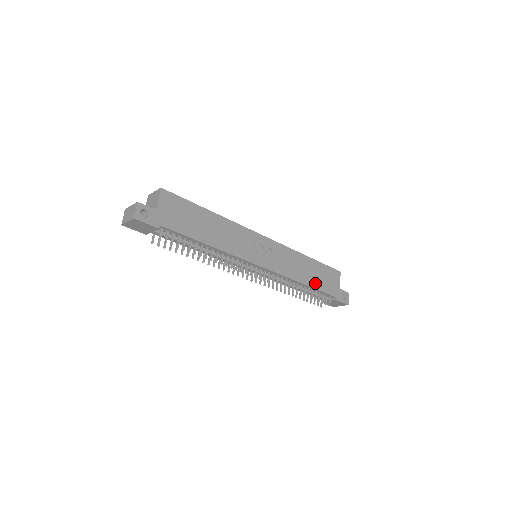
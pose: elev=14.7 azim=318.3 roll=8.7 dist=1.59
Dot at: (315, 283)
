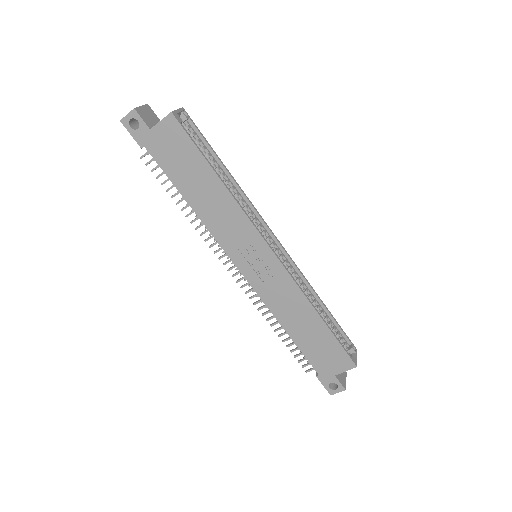
Dot at: (302, 341)
